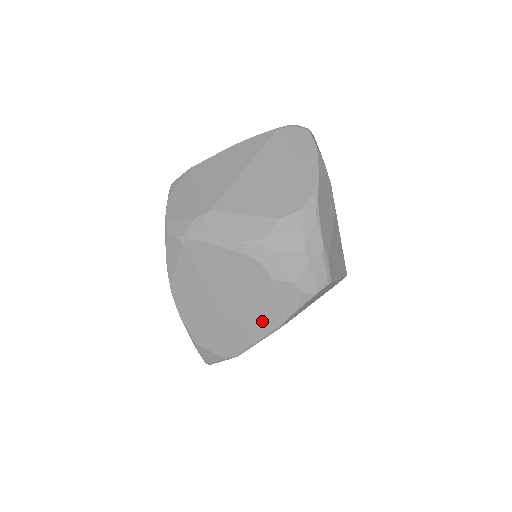
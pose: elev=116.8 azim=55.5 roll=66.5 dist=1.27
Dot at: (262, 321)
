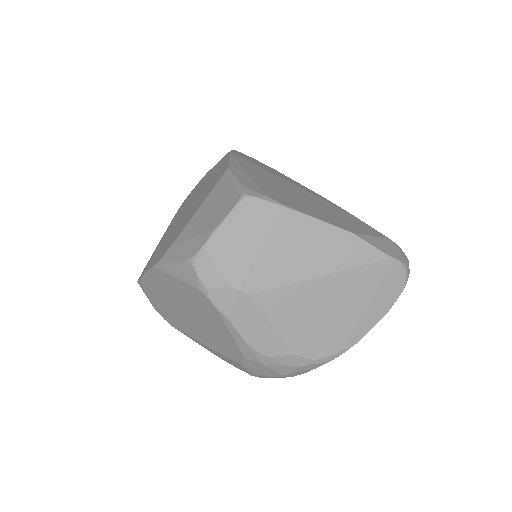
Dot at: (206, 347)
